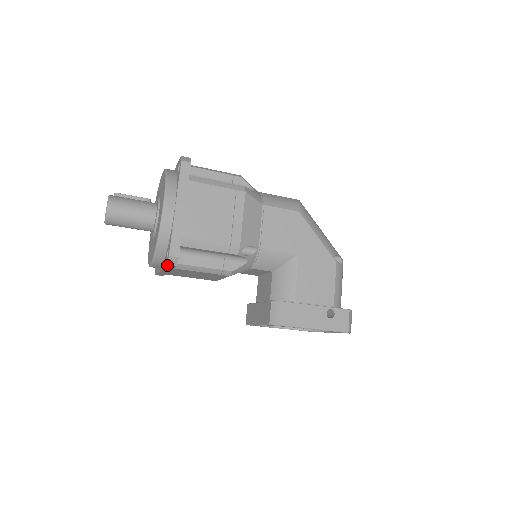
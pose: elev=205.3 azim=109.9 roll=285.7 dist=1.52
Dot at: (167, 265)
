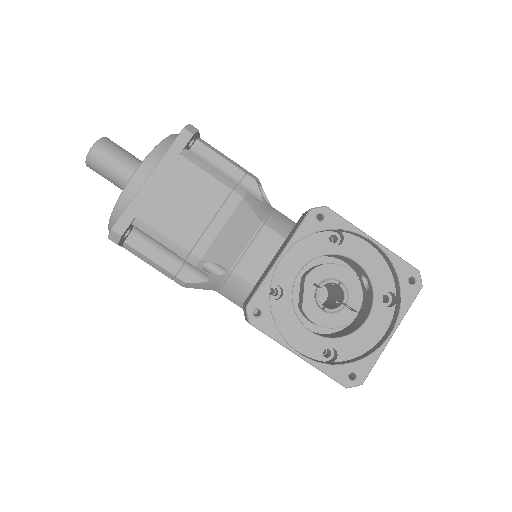
Dot at: (181, 133)
